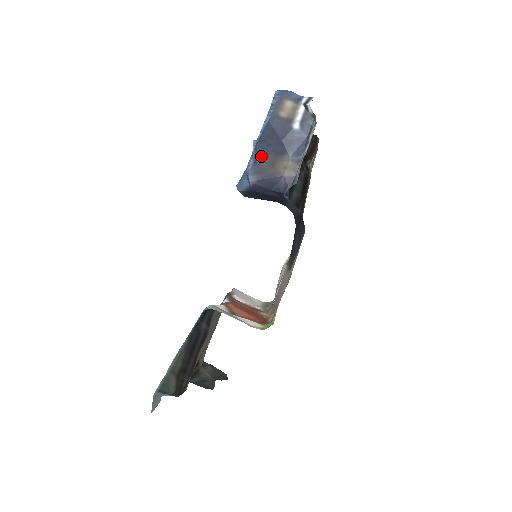
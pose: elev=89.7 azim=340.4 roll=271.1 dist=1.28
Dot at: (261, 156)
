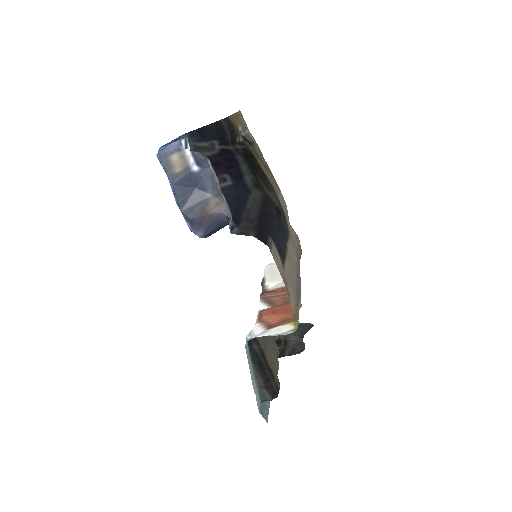
Dot at: (190, 215)
